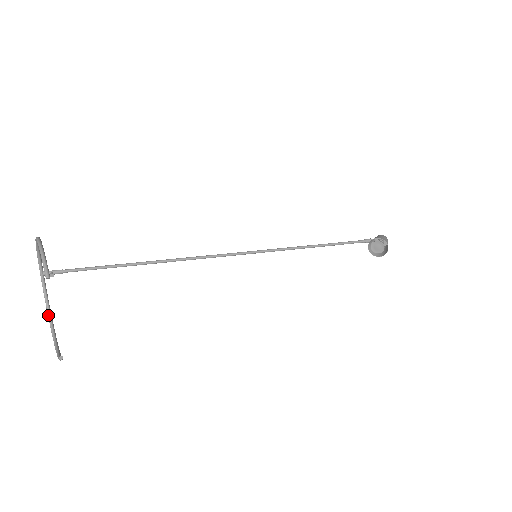
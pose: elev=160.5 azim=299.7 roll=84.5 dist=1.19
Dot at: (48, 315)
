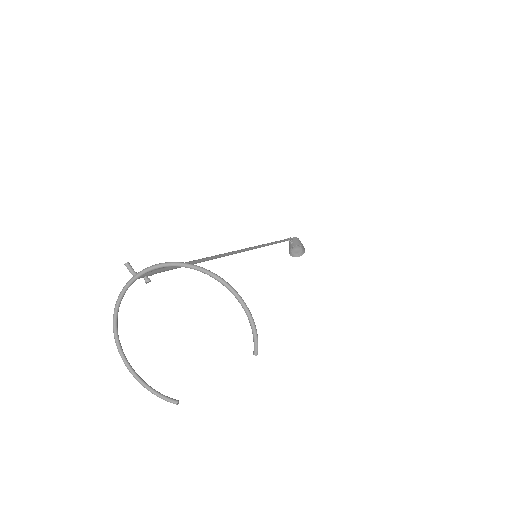
Dot at: (115, 323)
